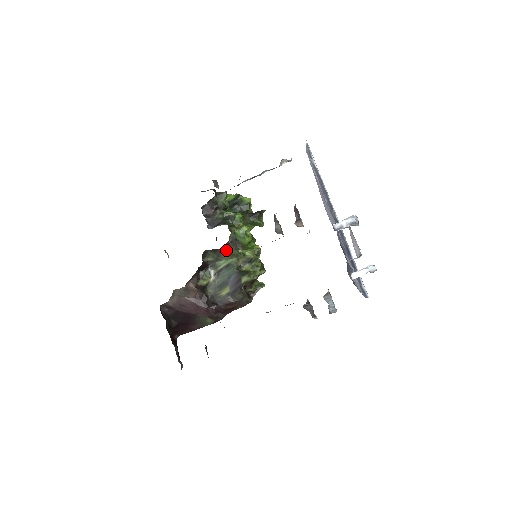
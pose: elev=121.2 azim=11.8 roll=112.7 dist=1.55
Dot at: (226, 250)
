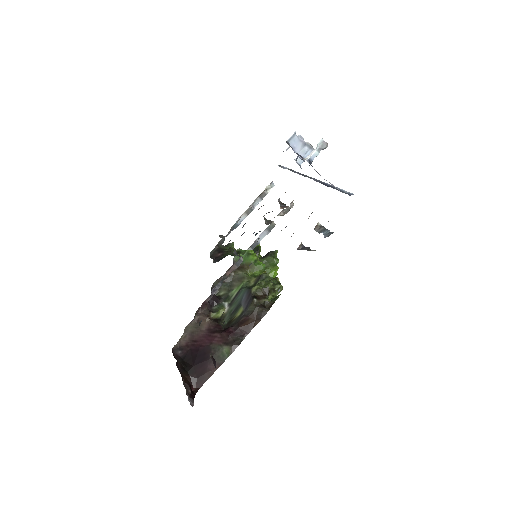
Dot at: (235, 277)
